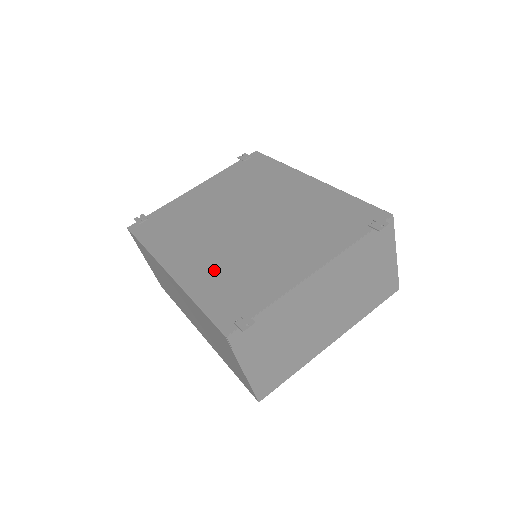
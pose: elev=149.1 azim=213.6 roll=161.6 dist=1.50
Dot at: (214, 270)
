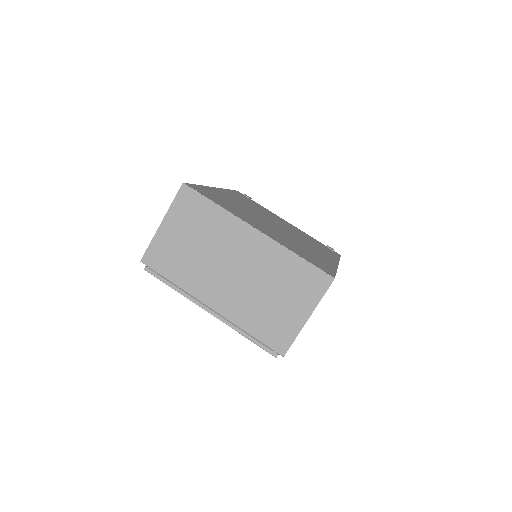
Dot at: (229, 200)
